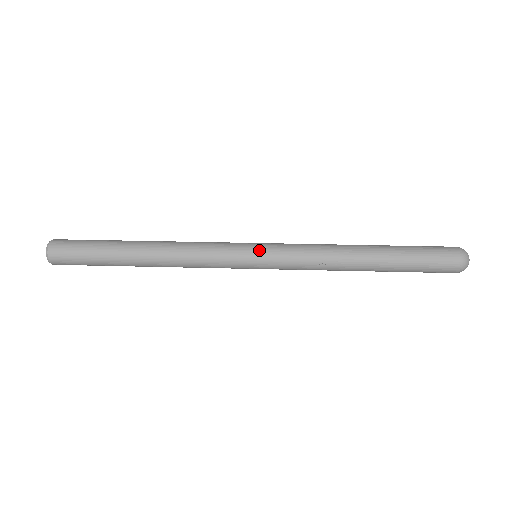
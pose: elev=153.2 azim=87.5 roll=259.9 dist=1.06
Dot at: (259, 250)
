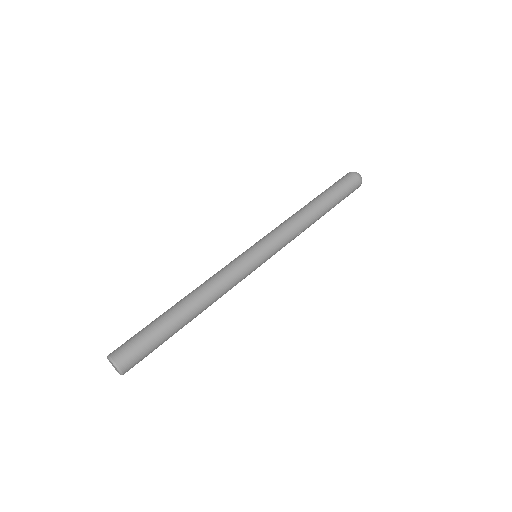
Dot at: (263, 254)
